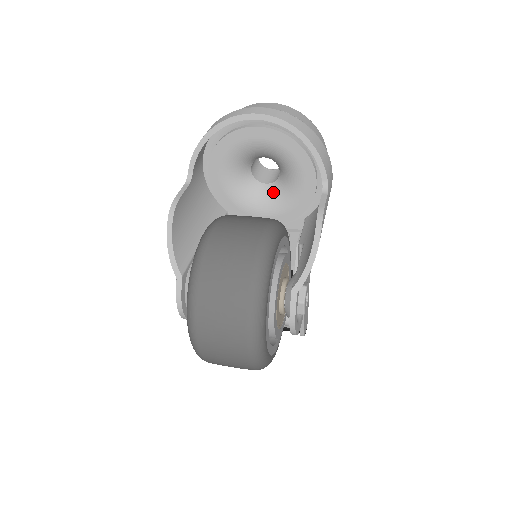
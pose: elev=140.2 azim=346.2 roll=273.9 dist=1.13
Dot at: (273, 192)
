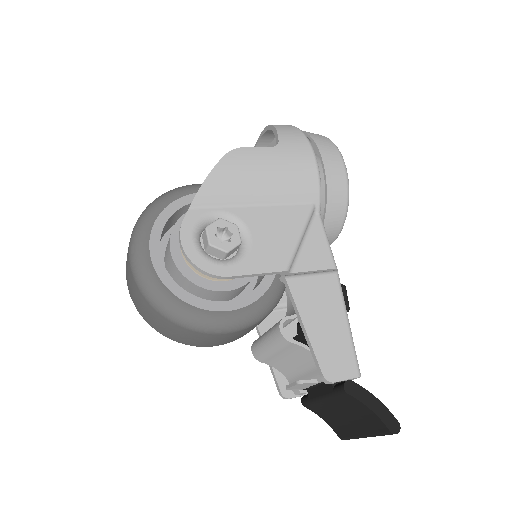
Dot at: occluded
